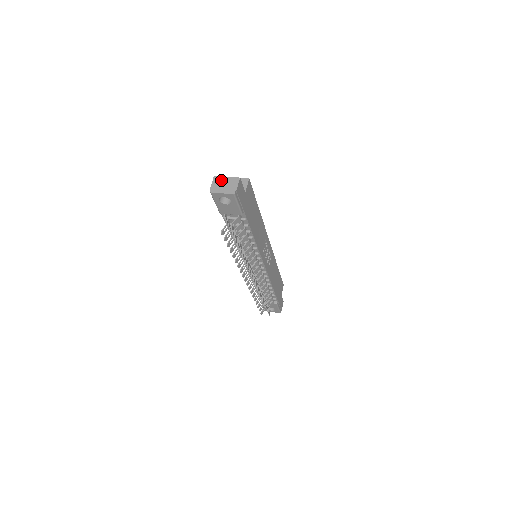
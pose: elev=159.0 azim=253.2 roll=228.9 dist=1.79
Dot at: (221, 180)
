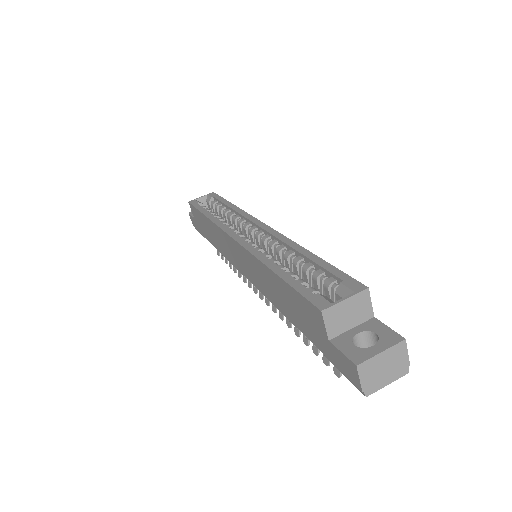
Dot at: (375, 365)
